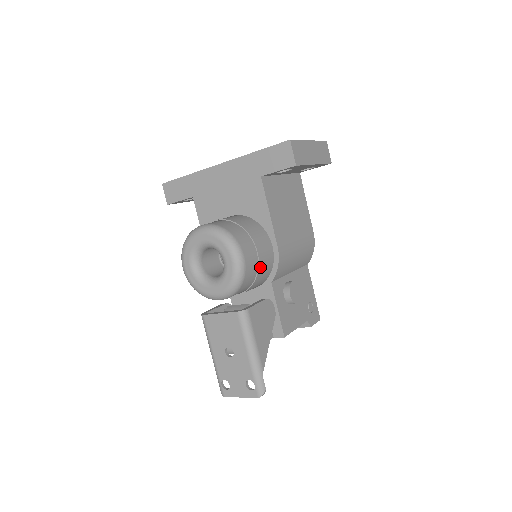
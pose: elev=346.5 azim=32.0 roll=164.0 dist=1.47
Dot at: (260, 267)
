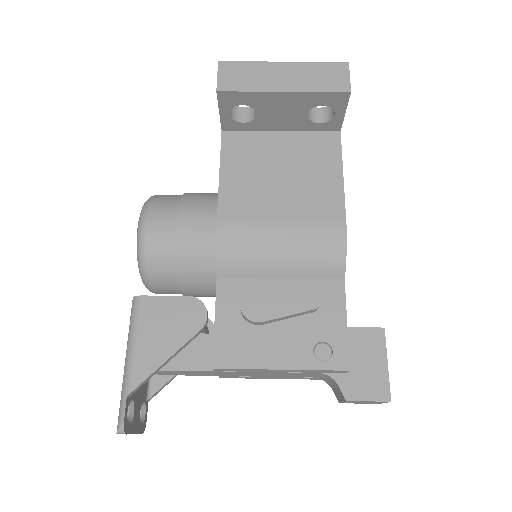
Dot at: (181, 245)
